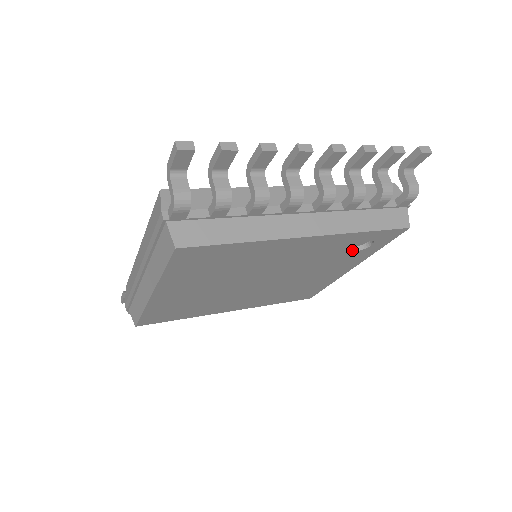
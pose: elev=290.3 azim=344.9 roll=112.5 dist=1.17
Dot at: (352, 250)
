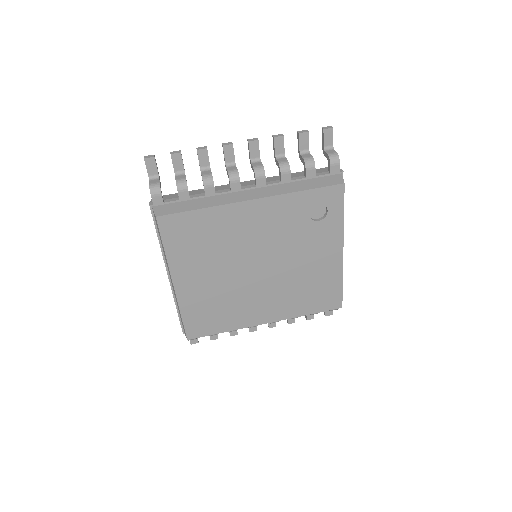
Dot at: (315, 220)
